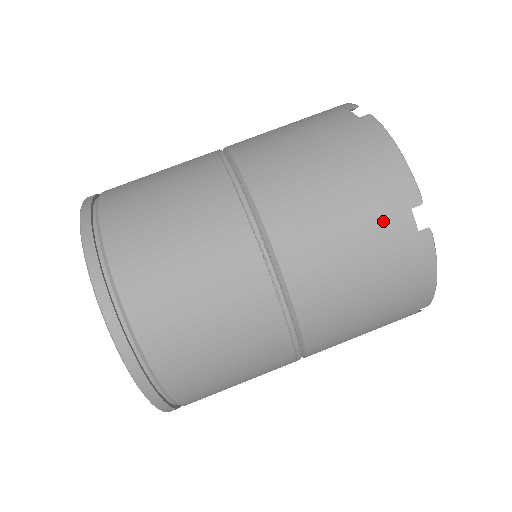
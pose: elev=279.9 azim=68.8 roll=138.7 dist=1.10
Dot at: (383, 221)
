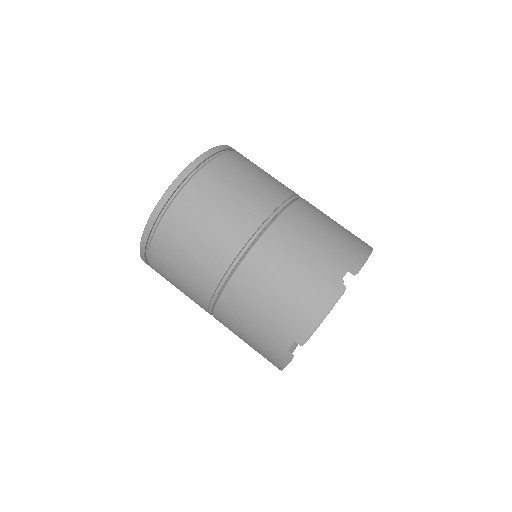
Dot at: (332, 260)
